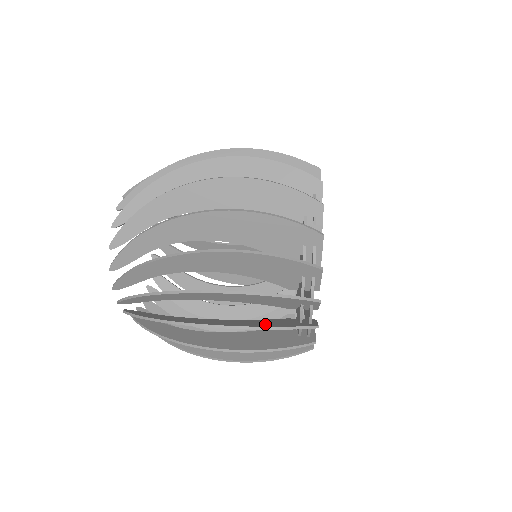
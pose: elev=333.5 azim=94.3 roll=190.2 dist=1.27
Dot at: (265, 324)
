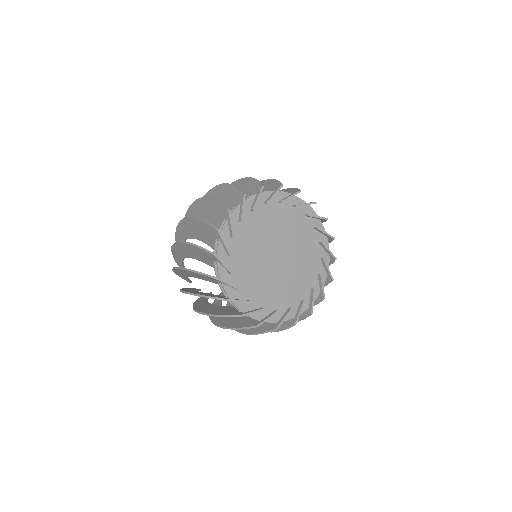
Dot at: occluded
